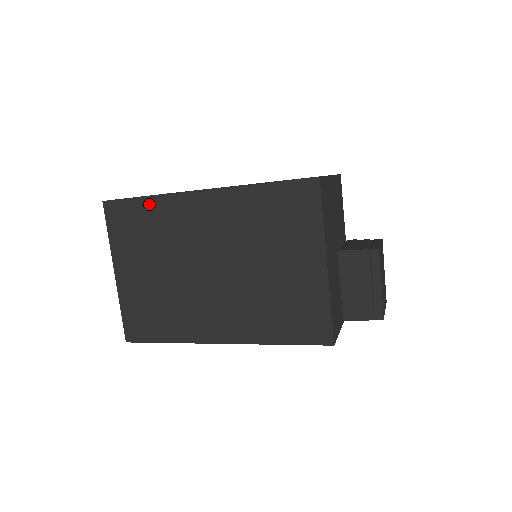
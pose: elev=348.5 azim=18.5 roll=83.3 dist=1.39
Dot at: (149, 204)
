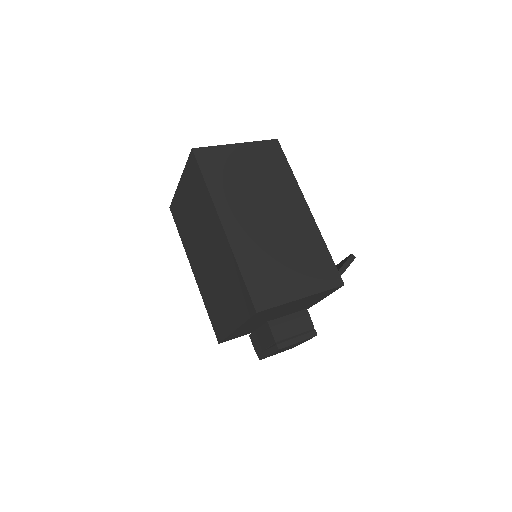
Dot at: (204, 188)
